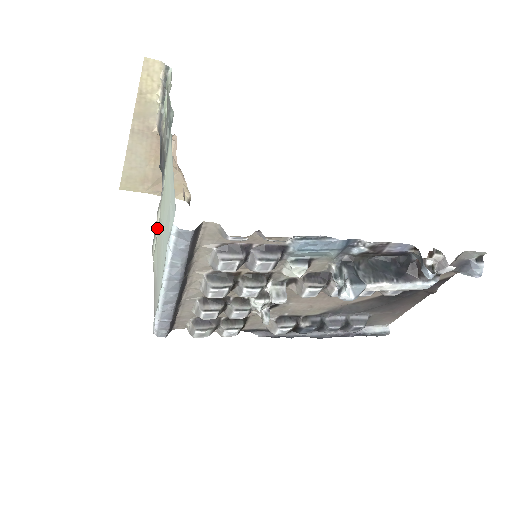
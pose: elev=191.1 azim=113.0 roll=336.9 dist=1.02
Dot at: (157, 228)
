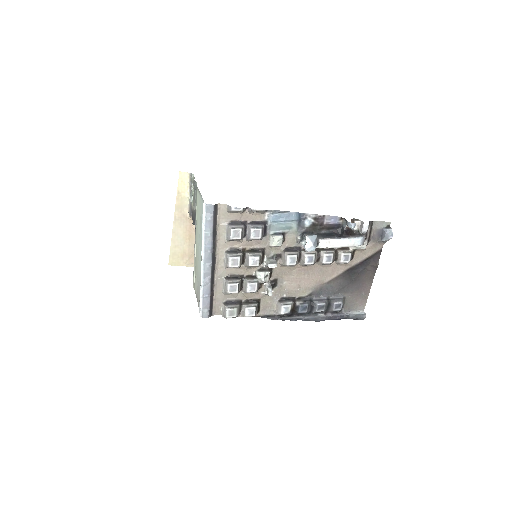
Dot at: (195, 260)
